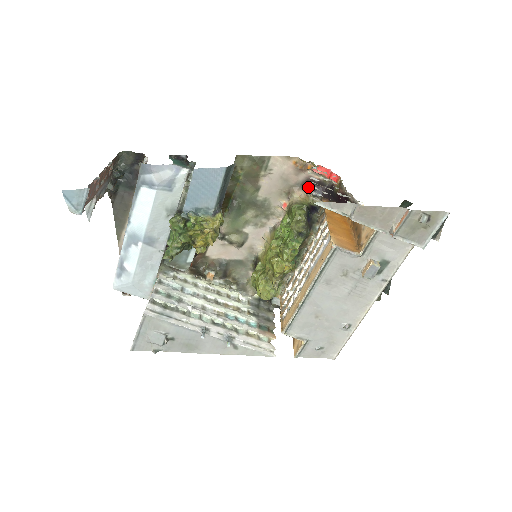
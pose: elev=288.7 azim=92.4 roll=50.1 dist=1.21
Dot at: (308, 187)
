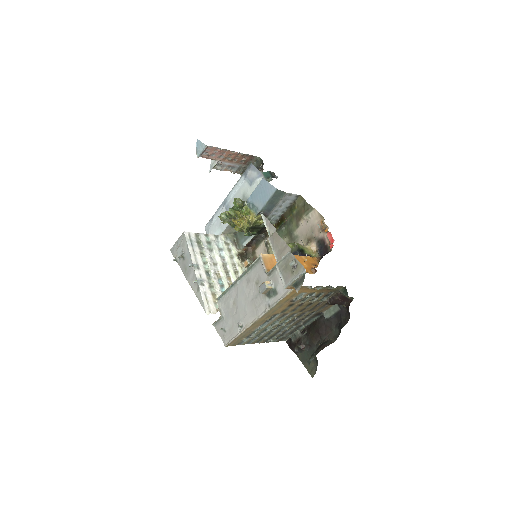
Dot at: (320, 245)
